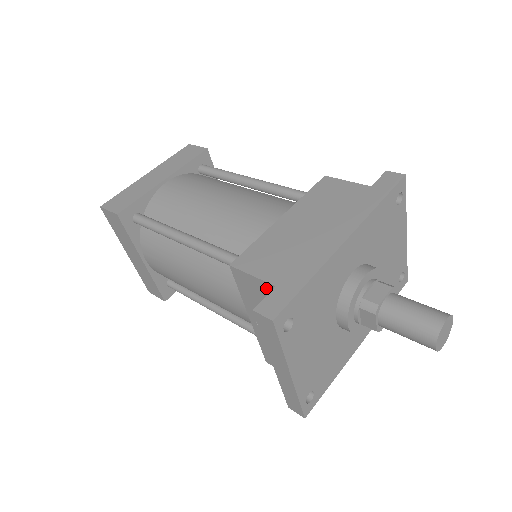
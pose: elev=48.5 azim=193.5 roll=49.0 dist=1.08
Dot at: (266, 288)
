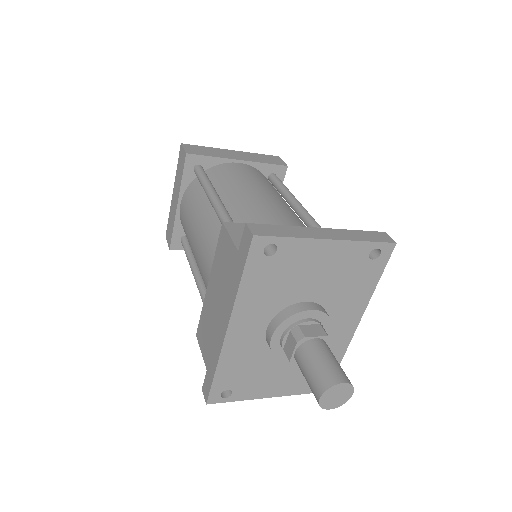
Dot at: occluded
